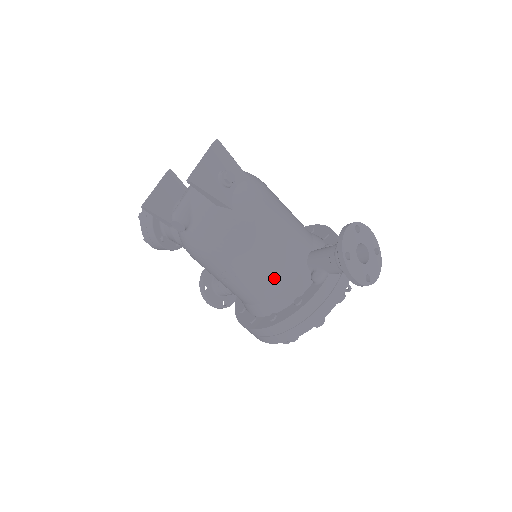
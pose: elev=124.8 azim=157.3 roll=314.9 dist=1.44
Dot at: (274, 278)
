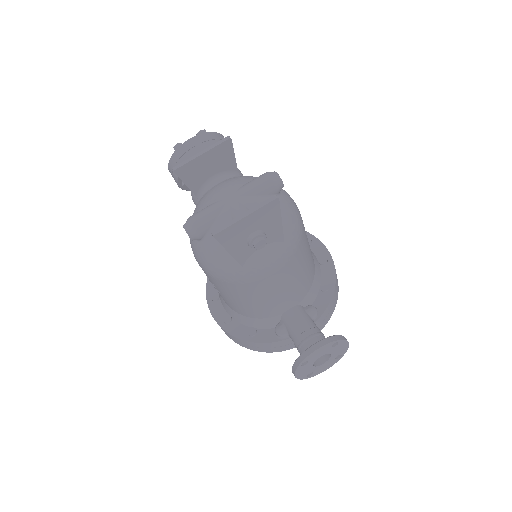
Dot at: (245, 310)
